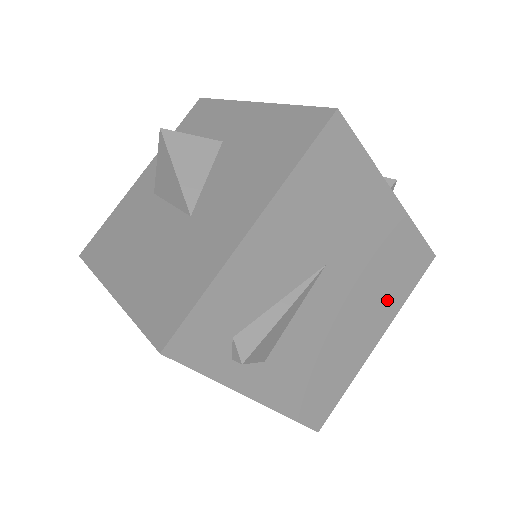
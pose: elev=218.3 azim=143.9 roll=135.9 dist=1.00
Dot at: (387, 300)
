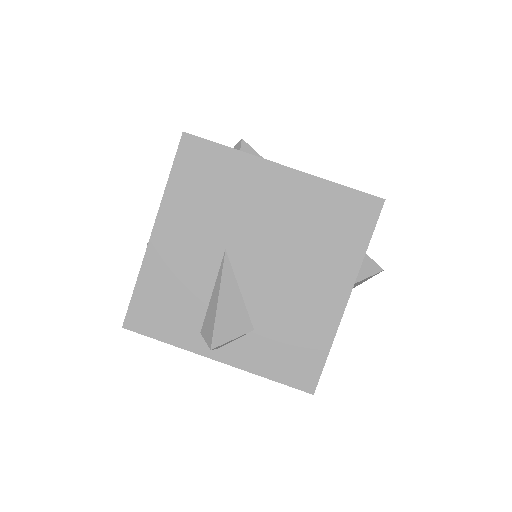
Dot at: occluded
